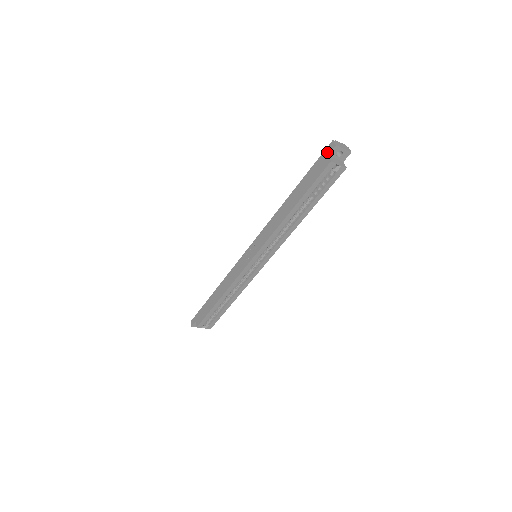
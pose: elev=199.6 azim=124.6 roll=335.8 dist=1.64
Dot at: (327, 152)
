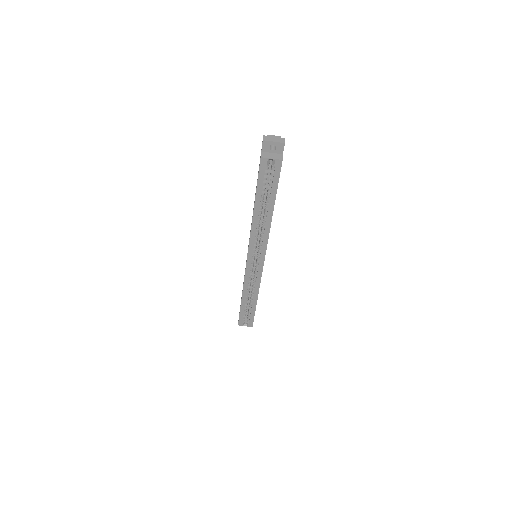
Dot at: occluded
